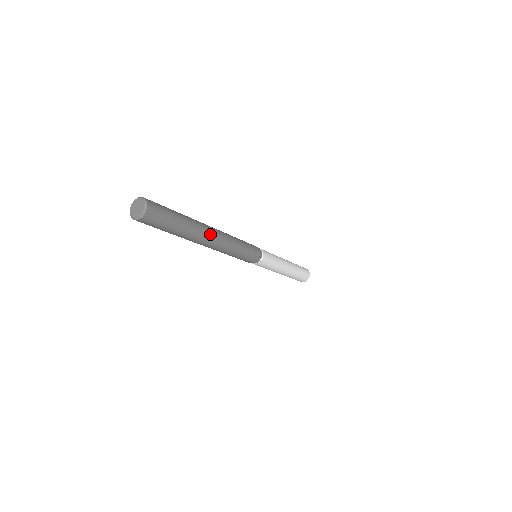
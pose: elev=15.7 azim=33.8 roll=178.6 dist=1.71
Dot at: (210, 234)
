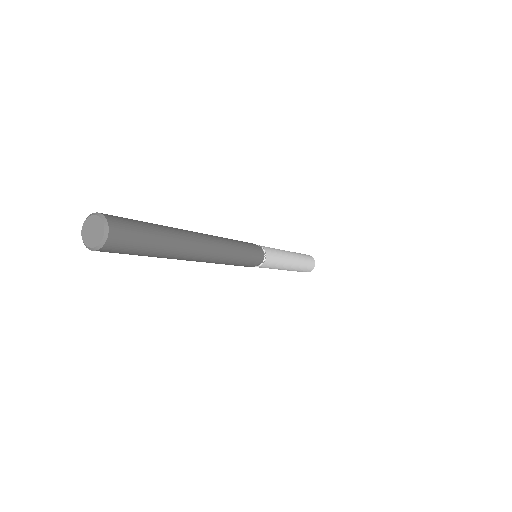
Dot at: (201, 248)
